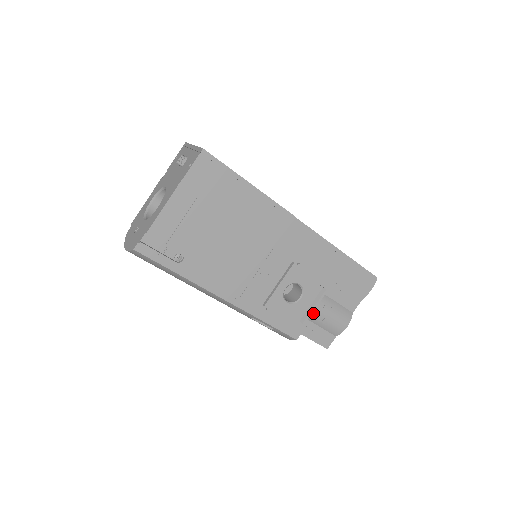
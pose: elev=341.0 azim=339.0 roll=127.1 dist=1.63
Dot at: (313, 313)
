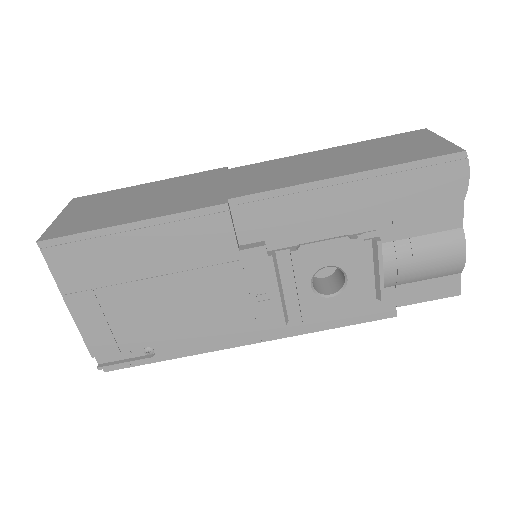
Dot at: (387, 279)
